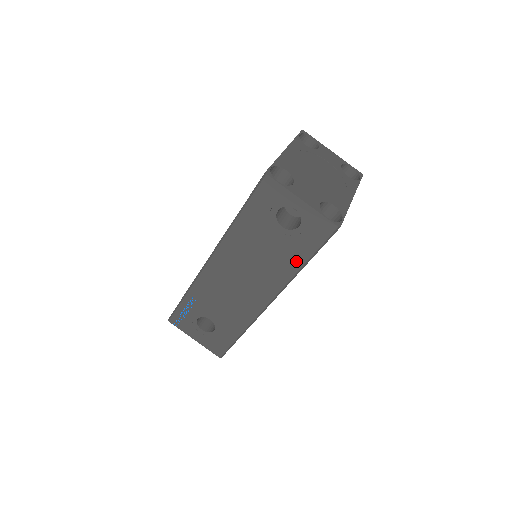
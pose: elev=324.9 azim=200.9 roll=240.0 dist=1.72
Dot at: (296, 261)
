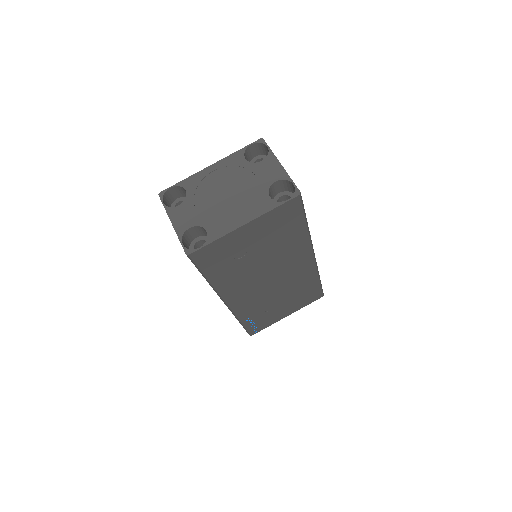
Dot at: occluded
